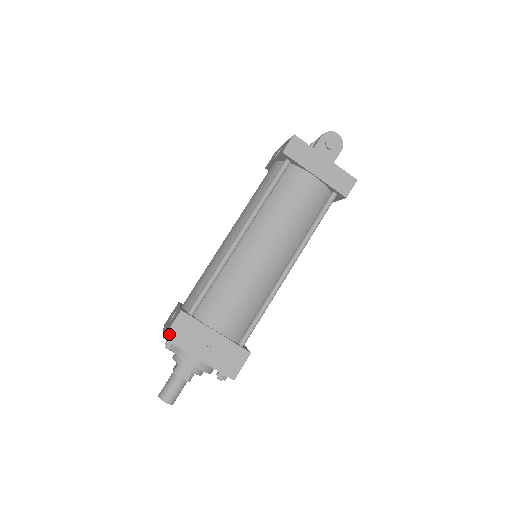
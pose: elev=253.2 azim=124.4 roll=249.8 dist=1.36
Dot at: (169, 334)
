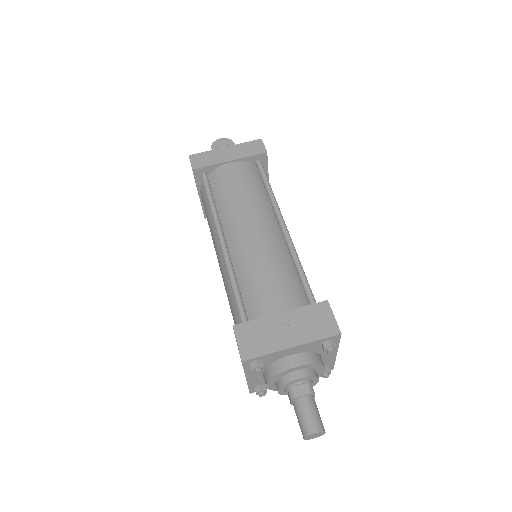
Dot at: (243, 353)
